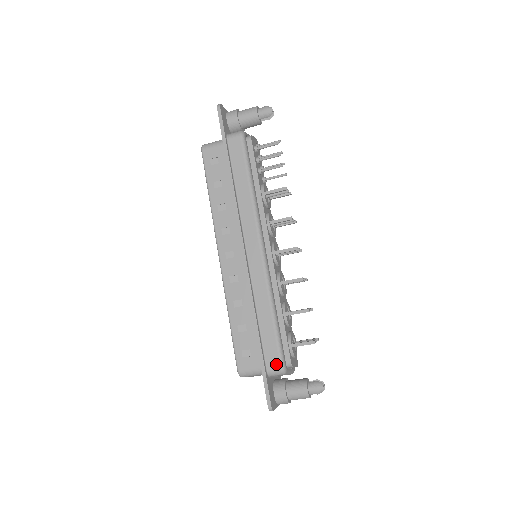
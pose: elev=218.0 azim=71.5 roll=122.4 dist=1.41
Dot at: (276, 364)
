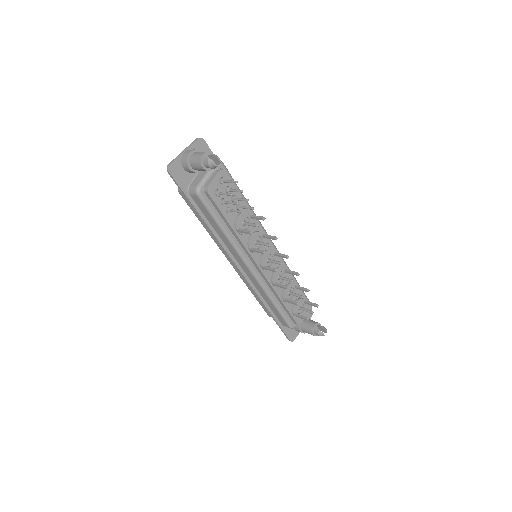
Dot at: (286, 325)
